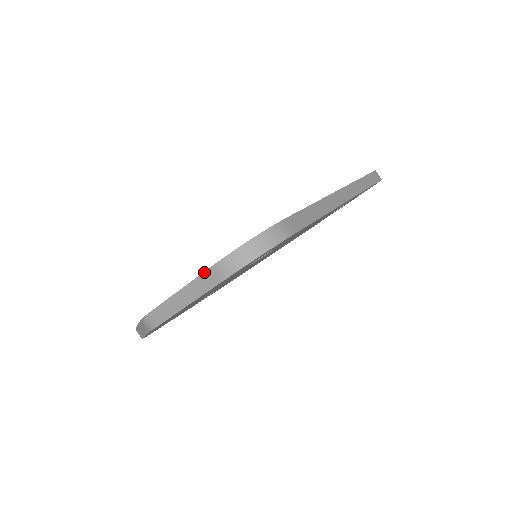
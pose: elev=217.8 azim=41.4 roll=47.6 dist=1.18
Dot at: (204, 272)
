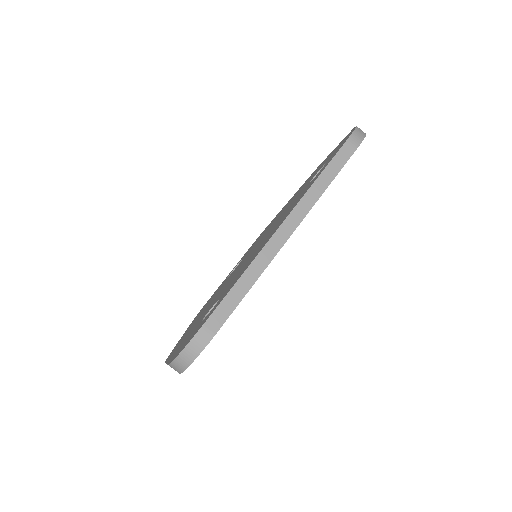
Dot at: occluded
